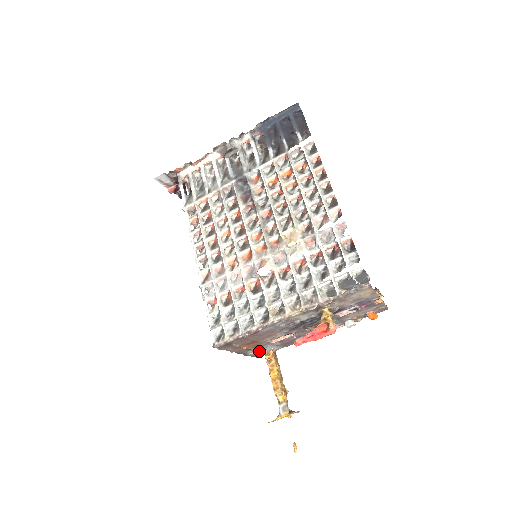
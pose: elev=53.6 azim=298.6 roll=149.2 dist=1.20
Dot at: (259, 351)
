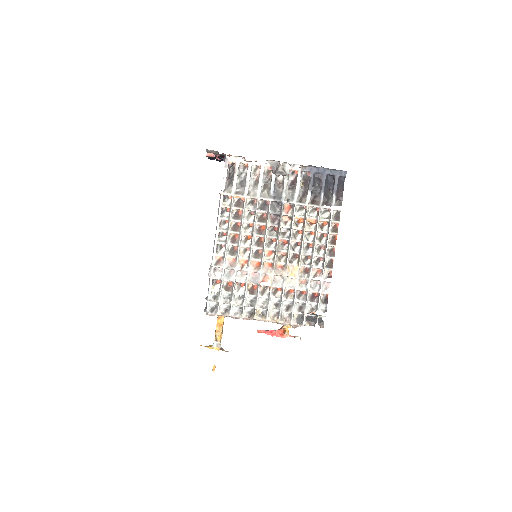
Dot at: occluded
